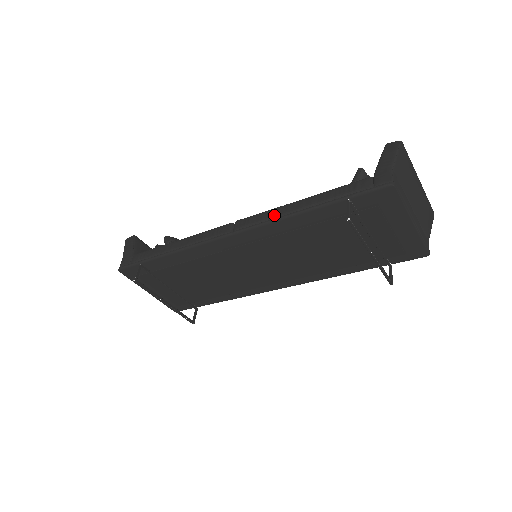
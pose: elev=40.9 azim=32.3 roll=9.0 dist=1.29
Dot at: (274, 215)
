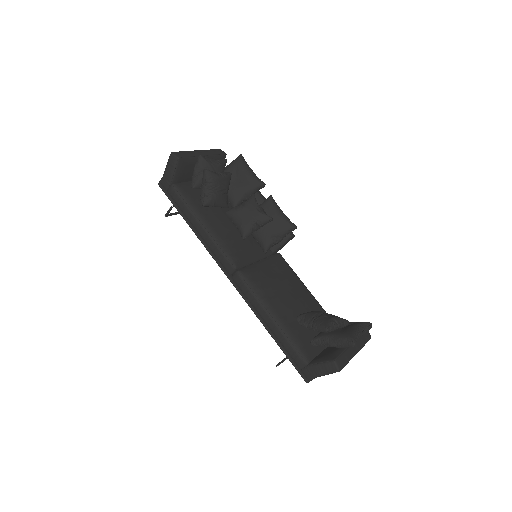
Dot at: (254, 307)
